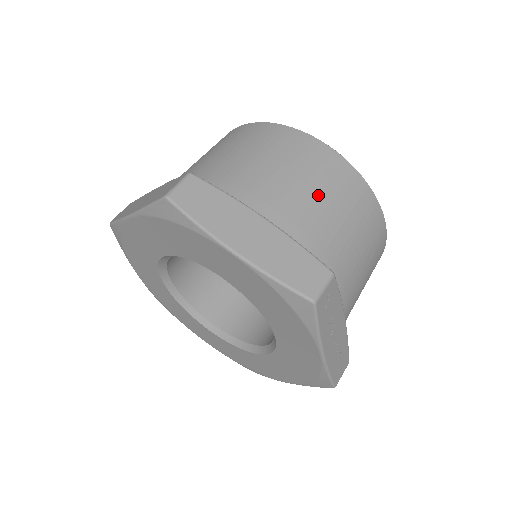
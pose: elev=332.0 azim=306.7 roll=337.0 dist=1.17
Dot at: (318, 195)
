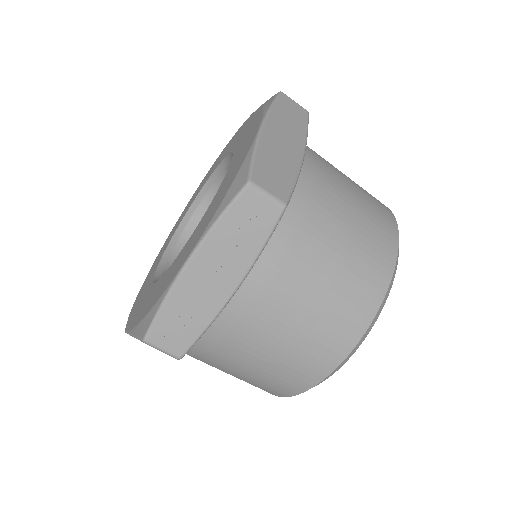
Dot at: (350, 219)
